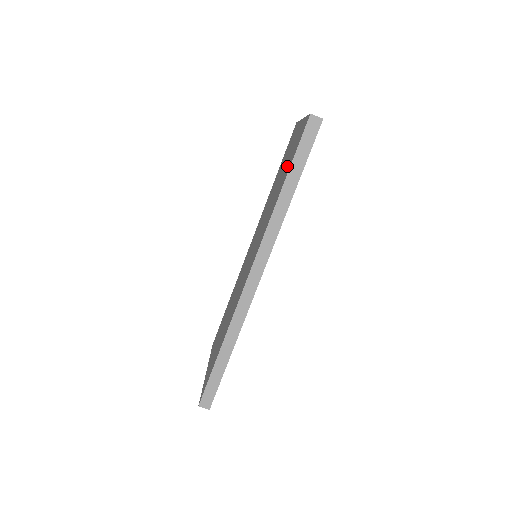
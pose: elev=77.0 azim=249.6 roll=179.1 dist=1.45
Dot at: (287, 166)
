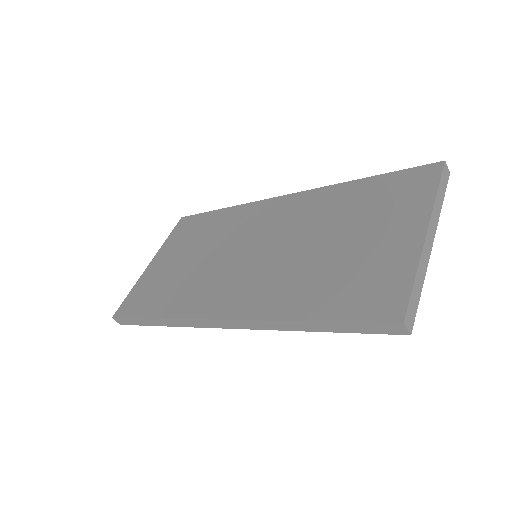
Dot at: (342, 285)
